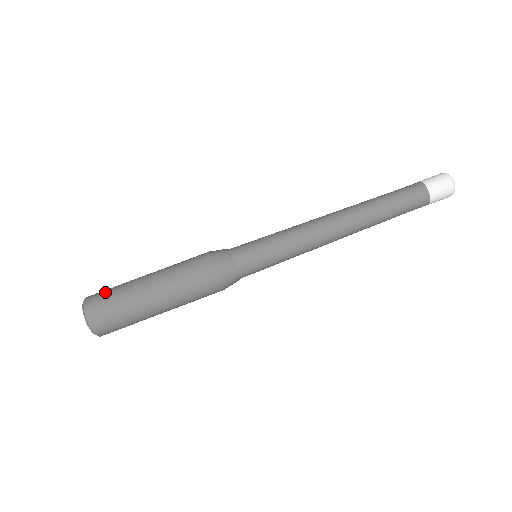
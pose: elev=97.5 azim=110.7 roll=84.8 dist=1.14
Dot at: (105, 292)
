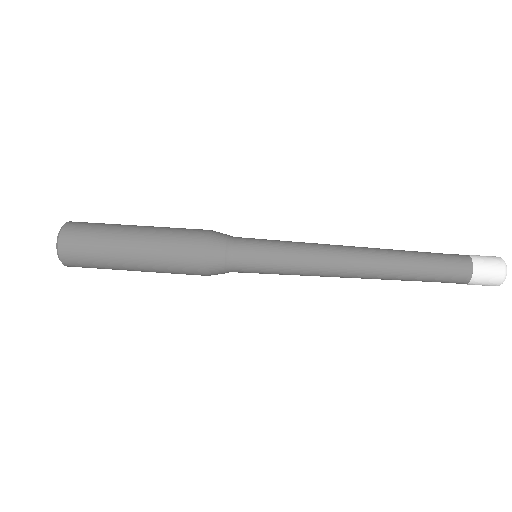
Dot at: (86, 229)
